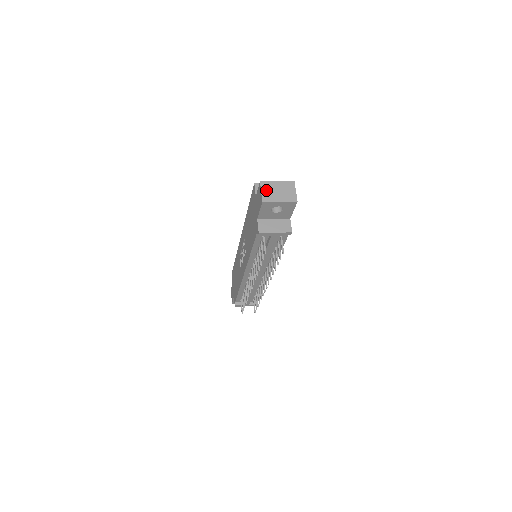
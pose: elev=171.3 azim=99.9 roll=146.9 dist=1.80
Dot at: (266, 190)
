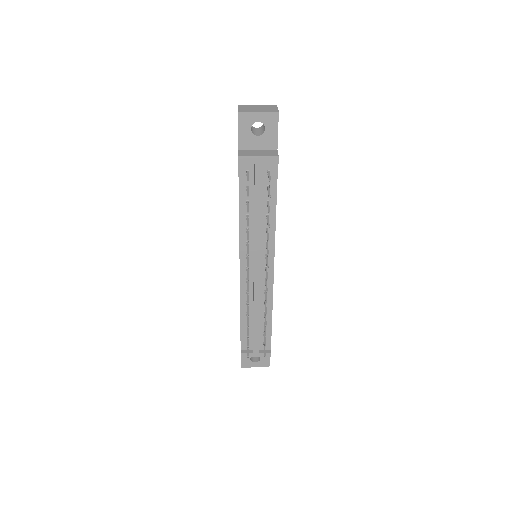
Dot at: (243, 107)
